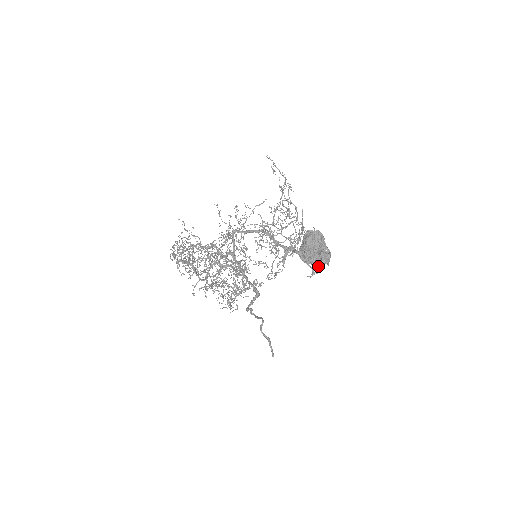
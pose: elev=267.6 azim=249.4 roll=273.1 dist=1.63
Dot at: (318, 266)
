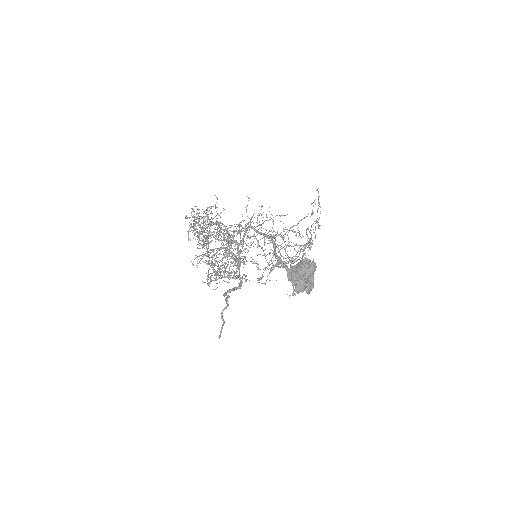
Dot at: (300, 291)
